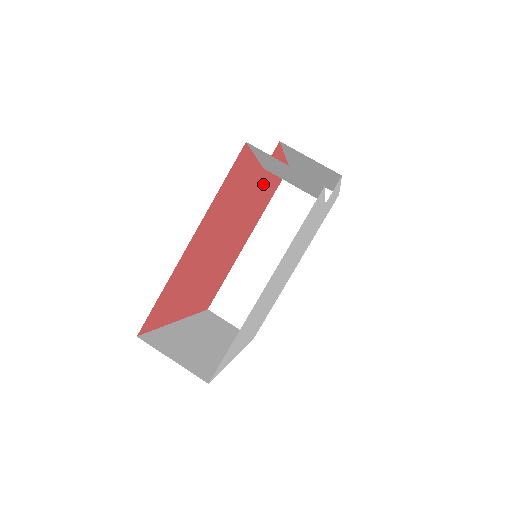
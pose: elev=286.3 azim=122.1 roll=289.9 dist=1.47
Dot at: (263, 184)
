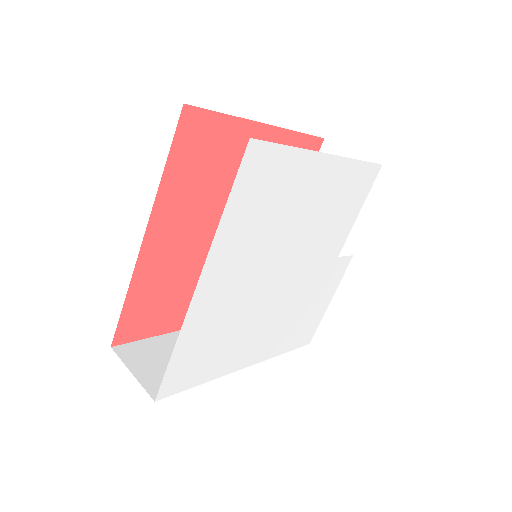
Dot at: occluded
